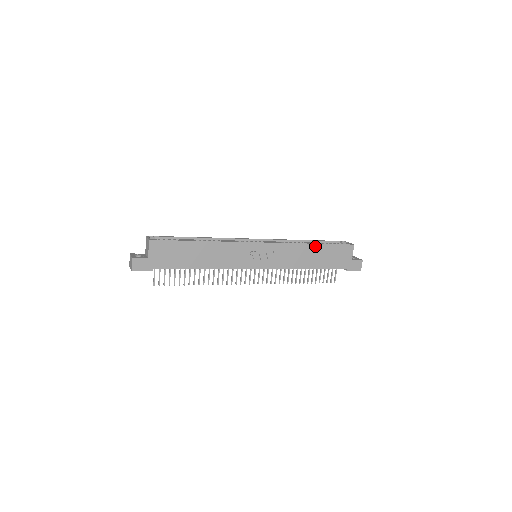
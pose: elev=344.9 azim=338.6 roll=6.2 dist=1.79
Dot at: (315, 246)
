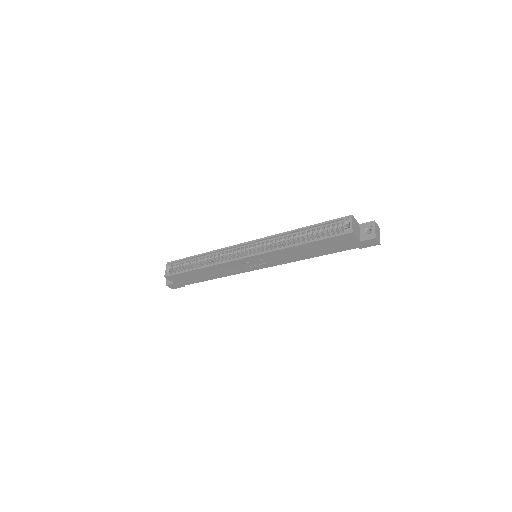
Dot at: (303, 245)
